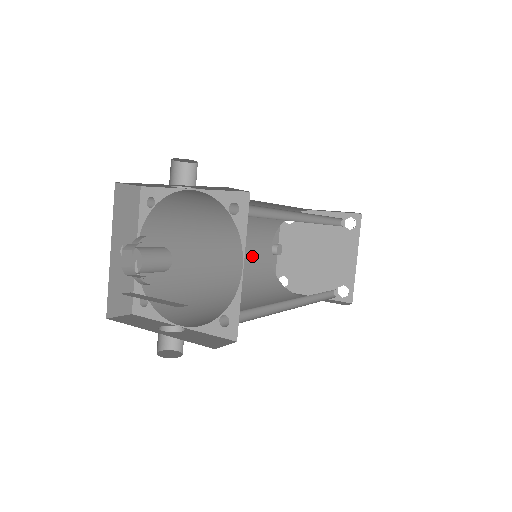
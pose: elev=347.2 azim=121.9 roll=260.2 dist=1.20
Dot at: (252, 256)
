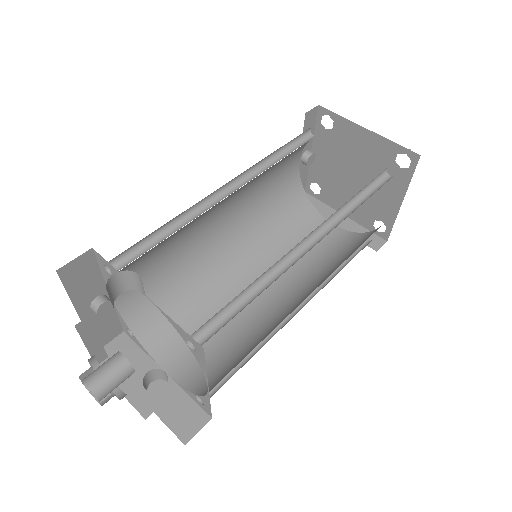
Dot at: (270, 188)
